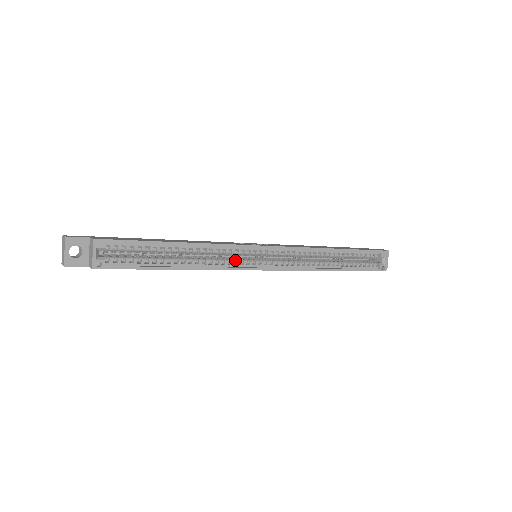
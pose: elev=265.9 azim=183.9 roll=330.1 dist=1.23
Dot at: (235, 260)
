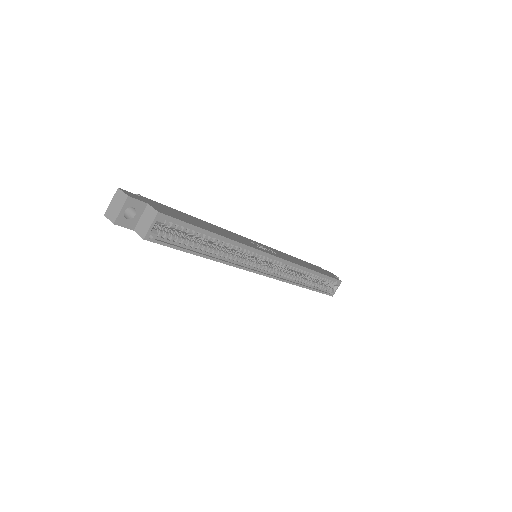
Dot at: (247, 260)
